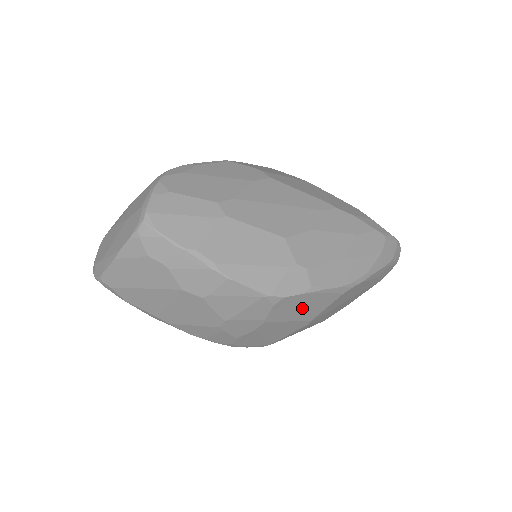
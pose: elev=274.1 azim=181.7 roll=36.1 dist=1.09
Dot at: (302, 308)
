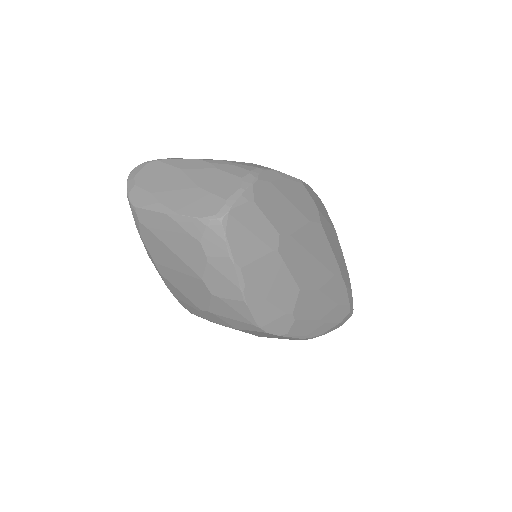
Dot at: (266, 335)
